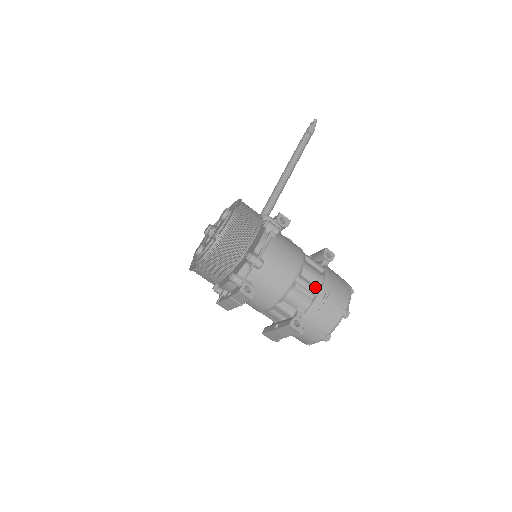
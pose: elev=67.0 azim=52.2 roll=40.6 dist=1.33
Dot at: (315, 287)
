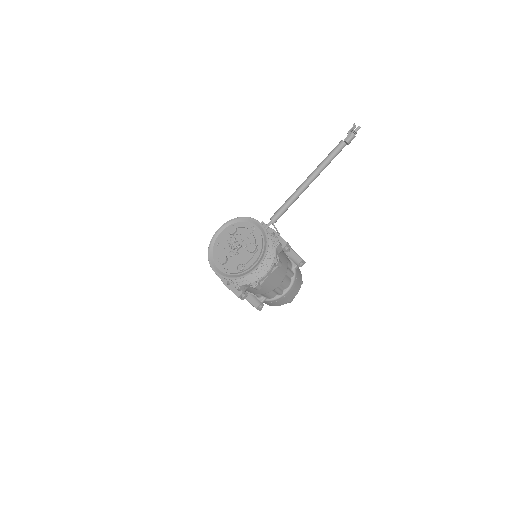
Dot at: (282, 291)
